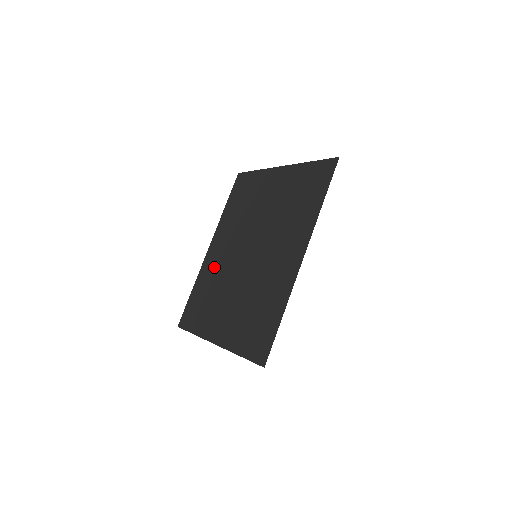
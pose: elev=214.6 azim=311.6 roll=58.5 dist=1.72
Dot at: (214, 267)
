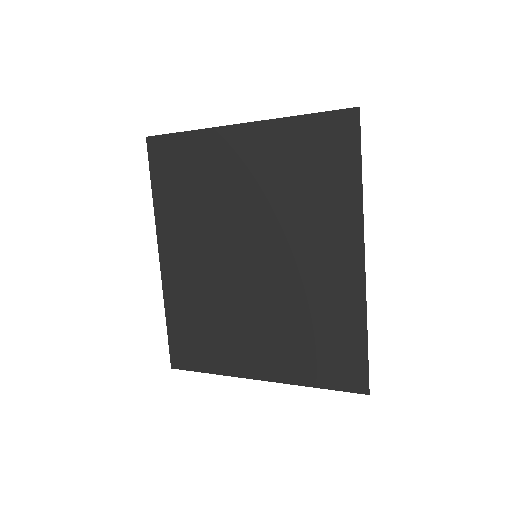
Dot at: (191, 285)
